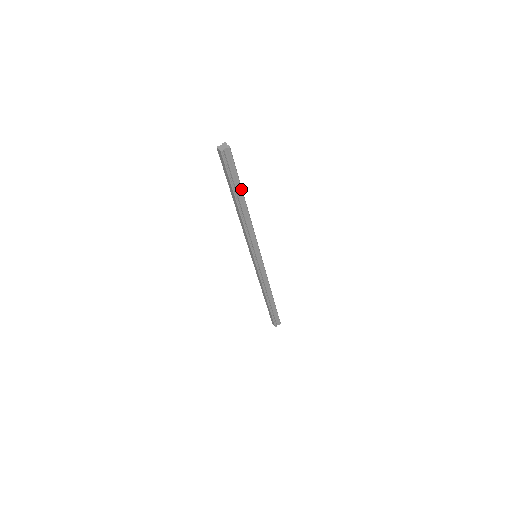
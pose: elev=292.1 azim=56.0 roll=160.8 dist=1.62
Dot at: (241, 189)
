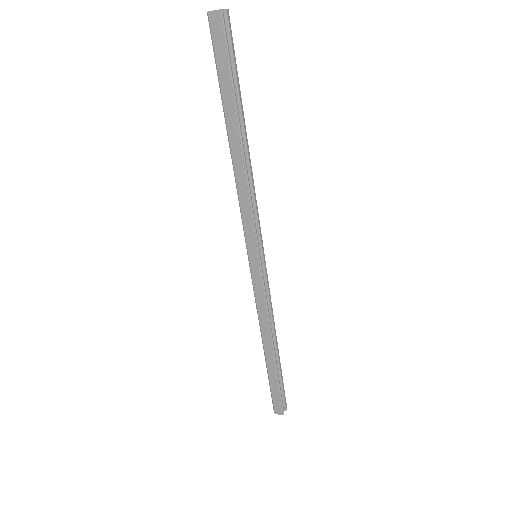
Dot at: (241, 101)
